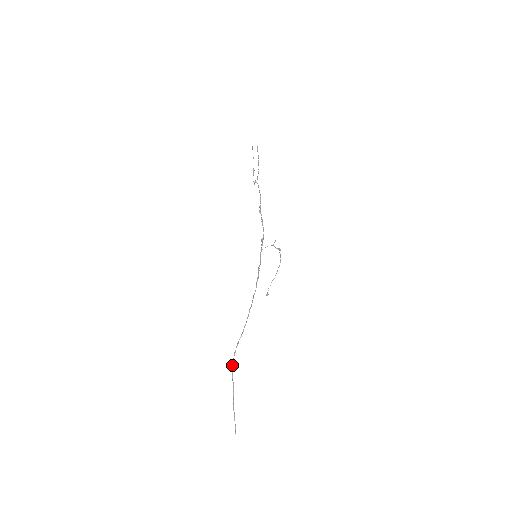
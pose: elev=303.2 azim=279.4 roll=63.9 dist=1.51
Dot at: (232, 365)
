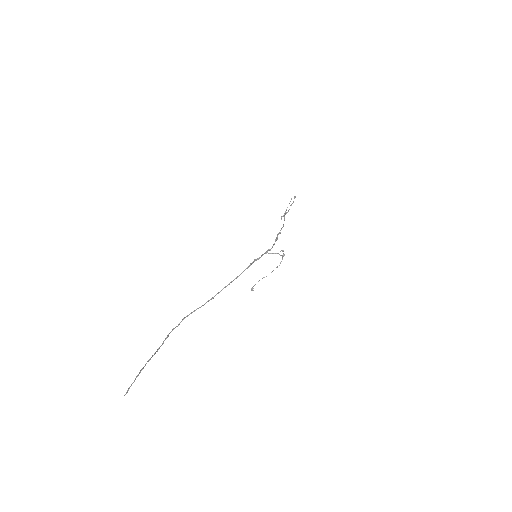
Dot at: (173, 328)
